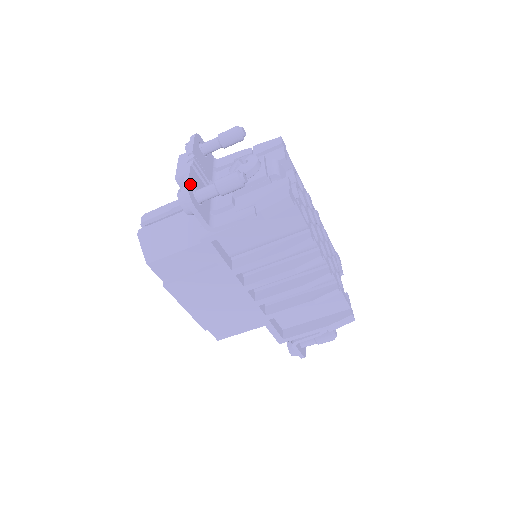
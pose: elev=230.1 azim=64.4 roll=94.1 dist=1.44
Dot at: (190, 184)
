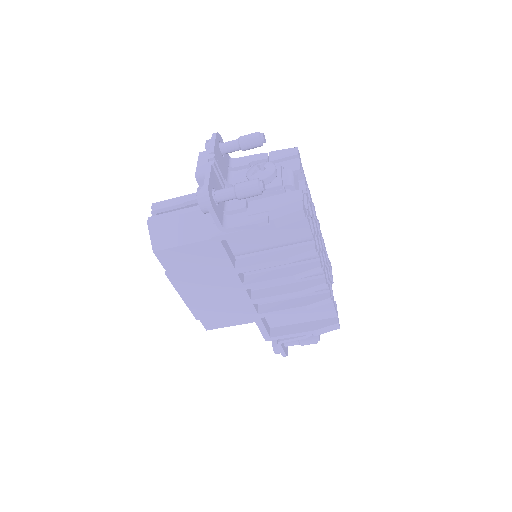
Dot at: (210, 184)
